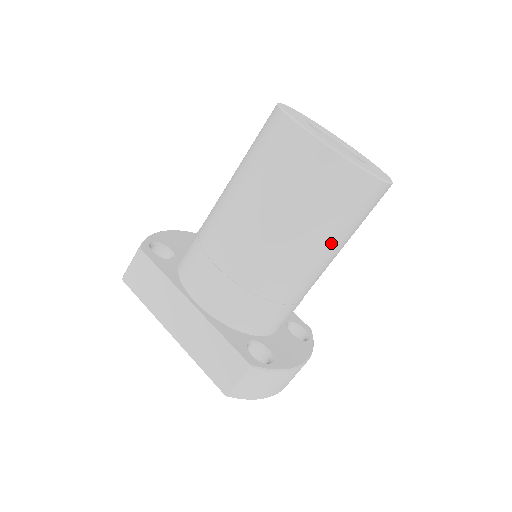
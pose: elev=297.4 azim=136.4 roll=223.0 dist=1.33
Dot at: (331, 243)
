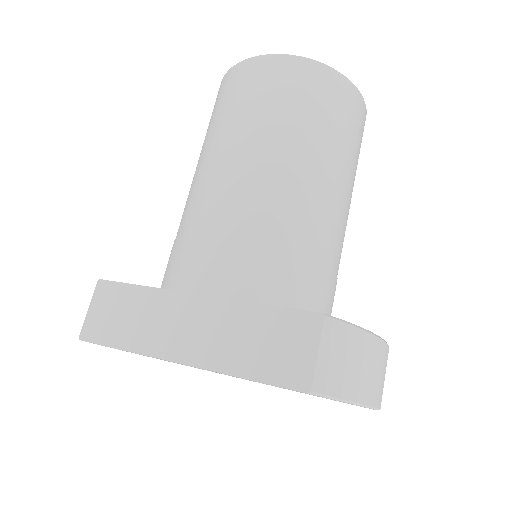
Dot at: (340, 165)
